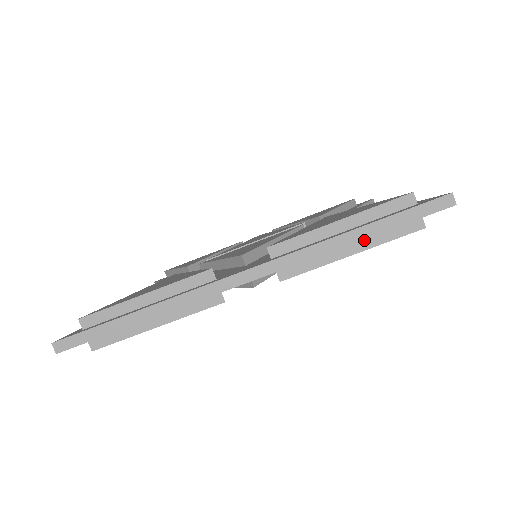
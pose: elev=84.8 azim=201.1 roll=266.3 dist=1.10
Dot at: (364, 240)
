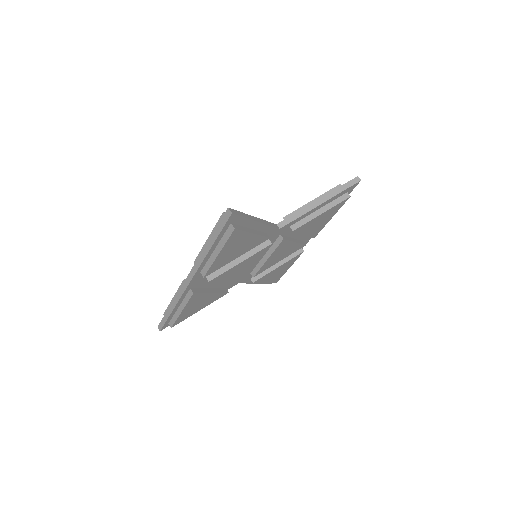
Dot at: (219, 245)
